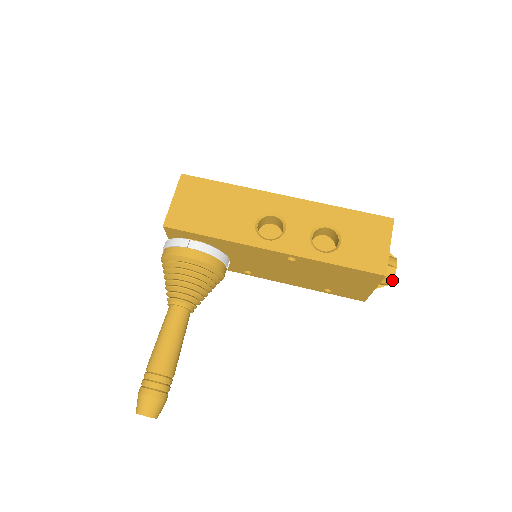
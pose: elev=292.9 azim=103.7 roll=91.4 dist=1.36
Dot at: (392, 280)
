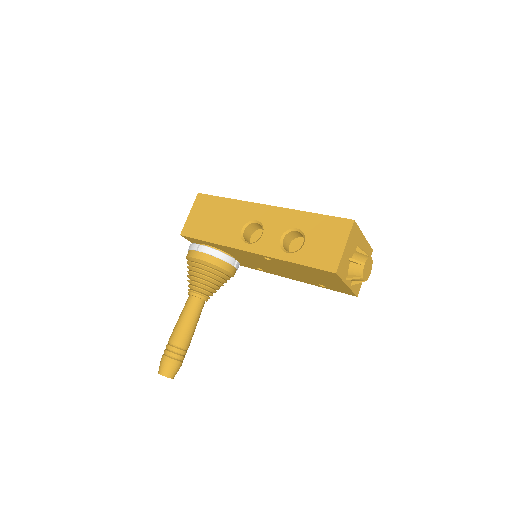
Dot at: (361, 277)
